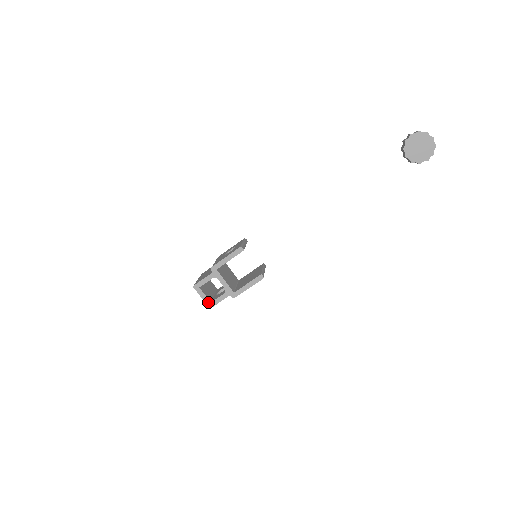
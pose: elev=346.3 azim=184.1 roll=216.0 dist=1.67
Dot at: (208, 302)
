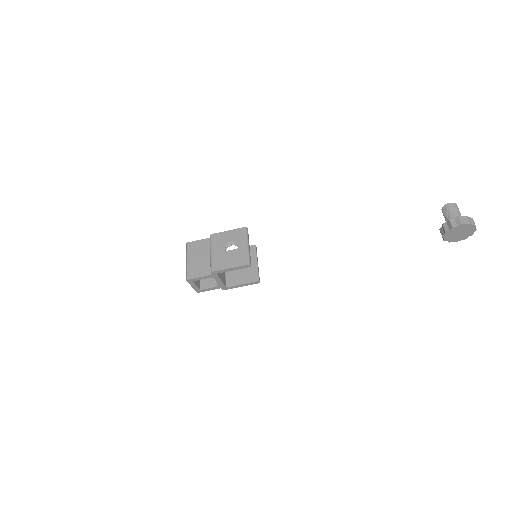
Dot at: (197, 289)
